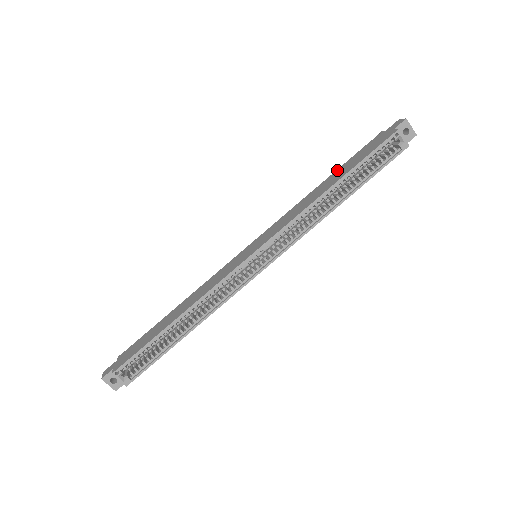
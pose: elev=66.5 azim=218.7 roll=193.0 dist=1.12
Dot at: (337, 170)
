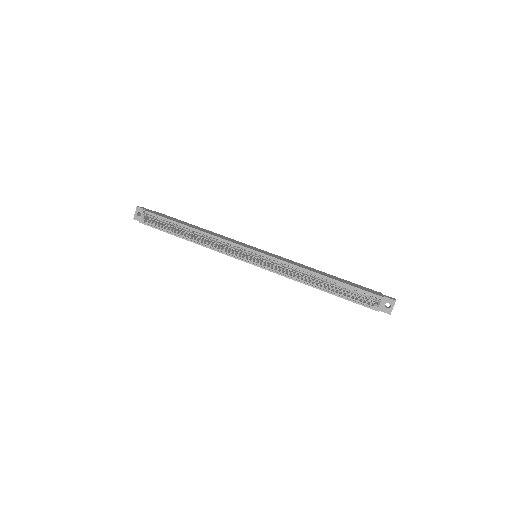
Dot at: occluded
